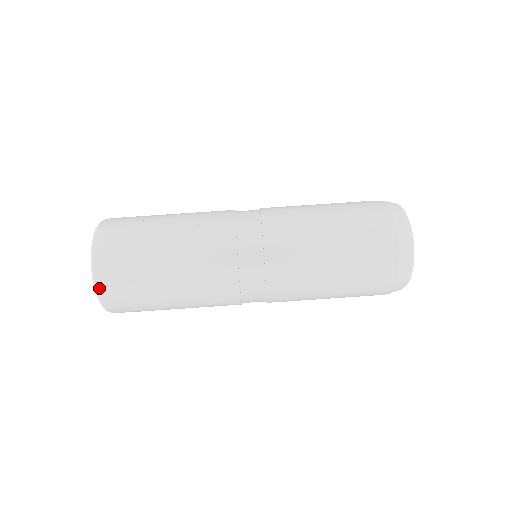
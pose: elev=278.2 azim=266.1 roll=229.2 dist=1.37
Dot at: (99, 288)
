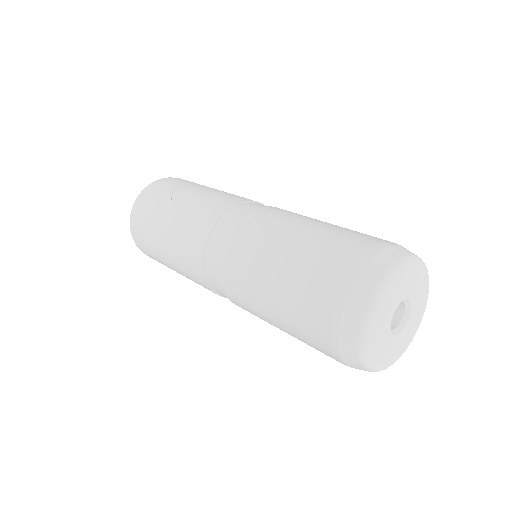
Dot at: (131, 226)
